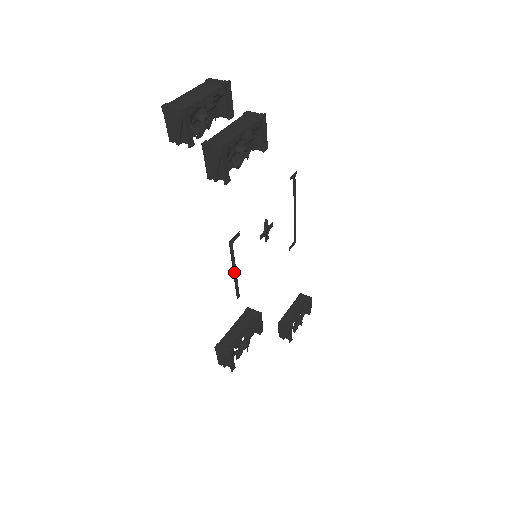
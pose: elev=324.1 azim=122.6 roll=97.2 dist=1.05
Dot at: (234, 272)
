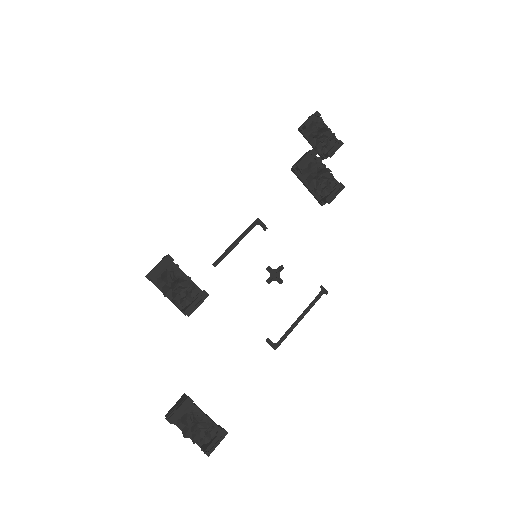
Dot at: (236, 243)
